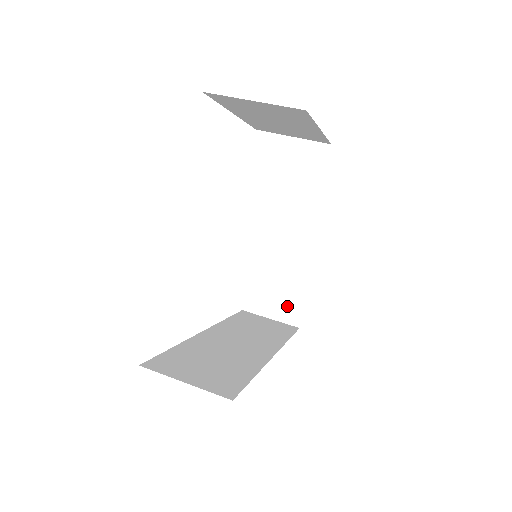
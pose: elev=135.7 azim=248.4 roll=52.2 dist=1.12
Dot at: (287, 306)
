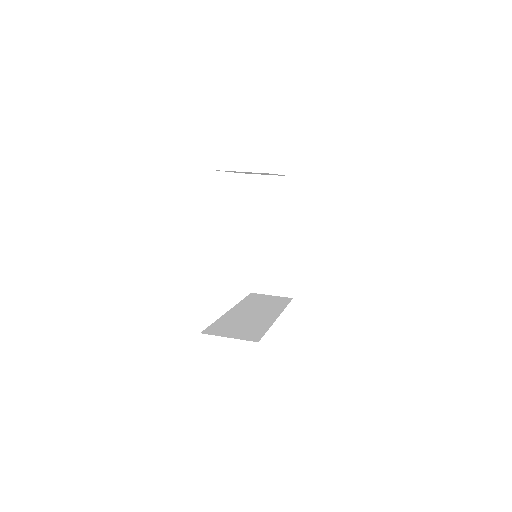
Dot at: (282, 284)
